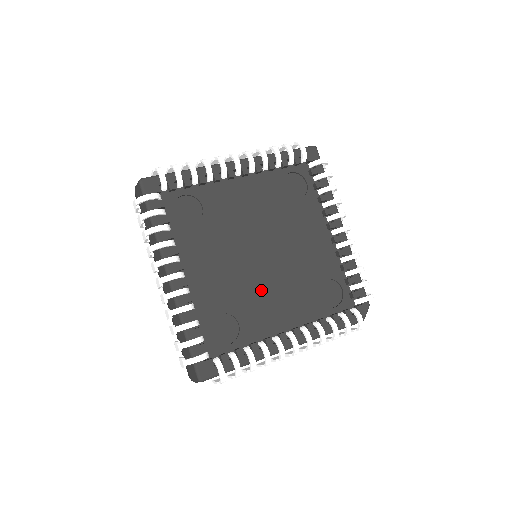
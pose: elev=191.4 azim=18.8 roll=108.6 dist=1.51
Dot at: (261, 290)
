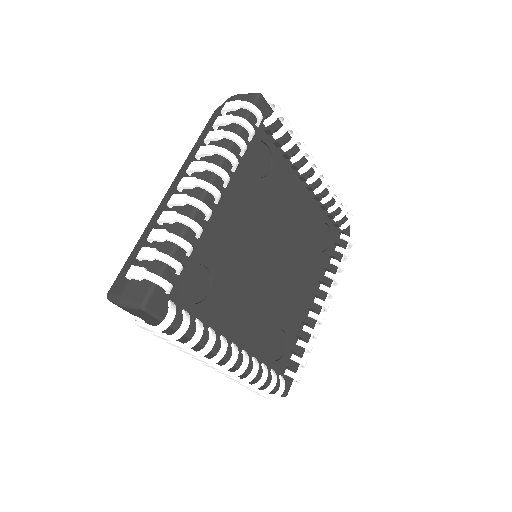
Dot at: (284, 288)
